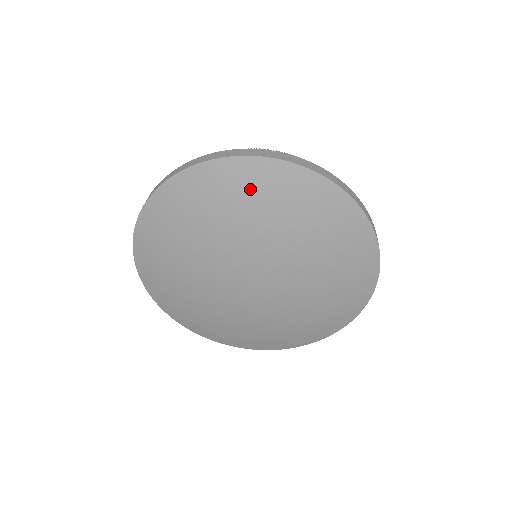
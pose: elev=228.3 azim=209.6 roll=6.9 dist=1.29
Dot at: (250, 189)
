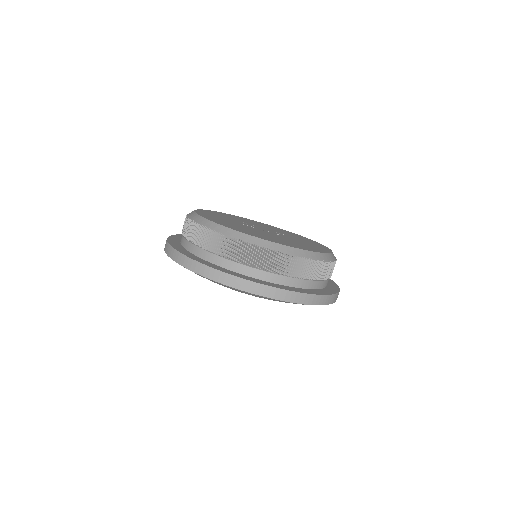
Dot at: occluded
